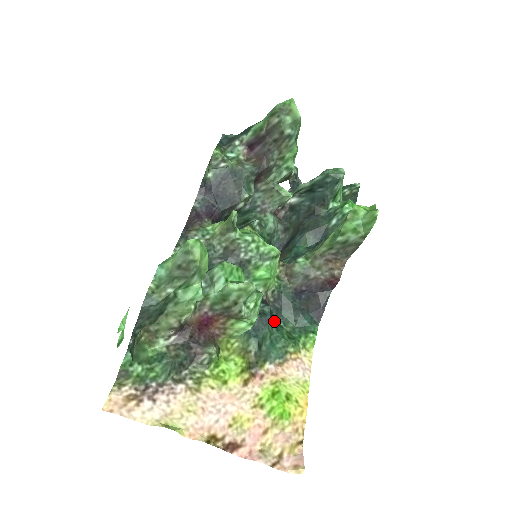
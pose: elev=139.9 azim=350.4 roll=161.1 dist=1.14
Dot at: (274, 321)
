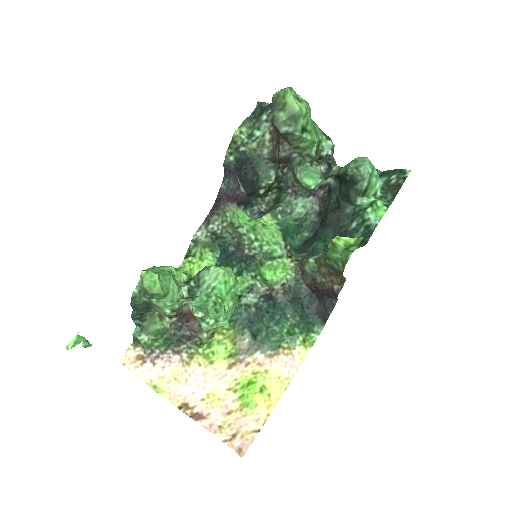
Dot at: (276, 314)
